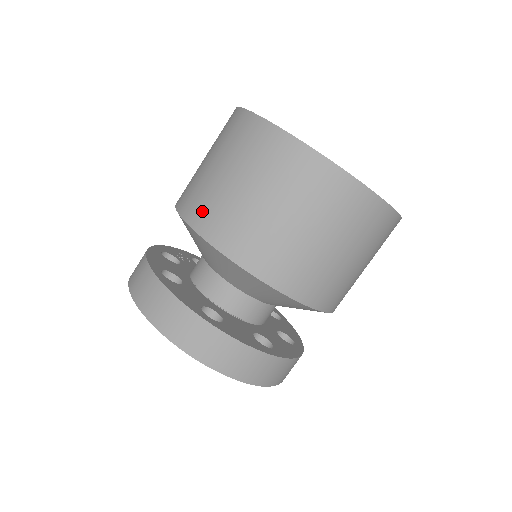
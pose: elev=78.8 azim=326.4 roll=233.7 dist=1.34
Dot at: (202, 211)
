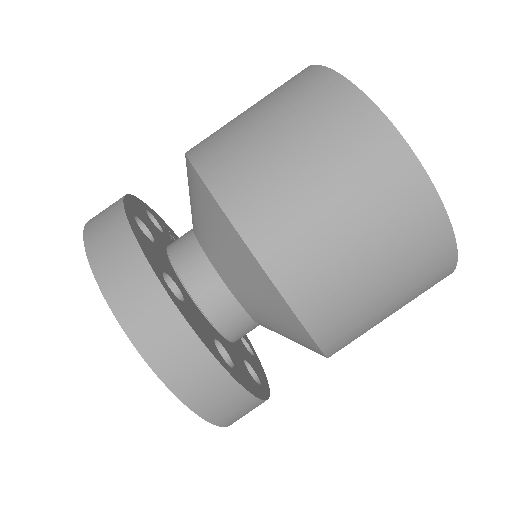
Dot at: (216, 152)
